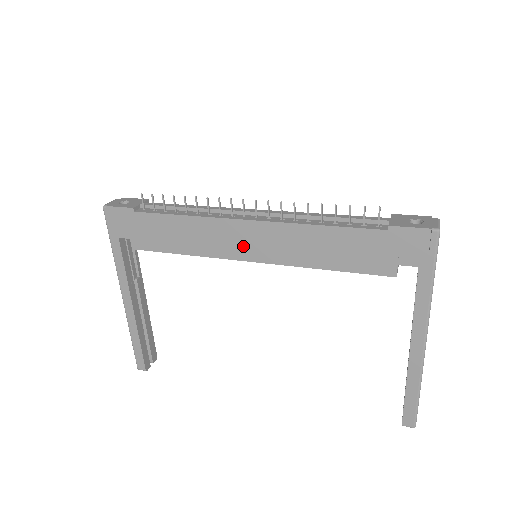
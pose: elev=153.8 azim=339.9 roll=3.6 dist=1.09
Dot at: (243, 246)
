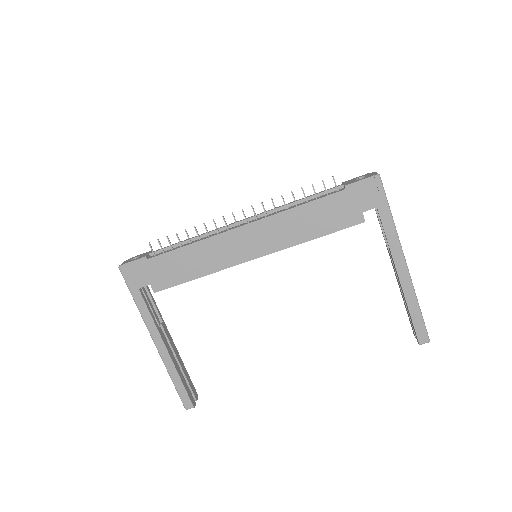
Dot at: (245, 249)
